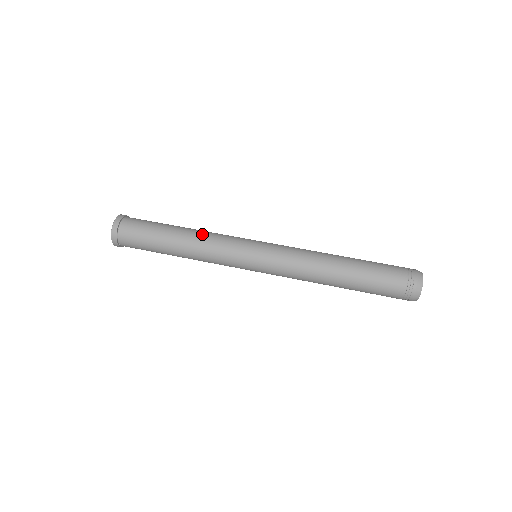
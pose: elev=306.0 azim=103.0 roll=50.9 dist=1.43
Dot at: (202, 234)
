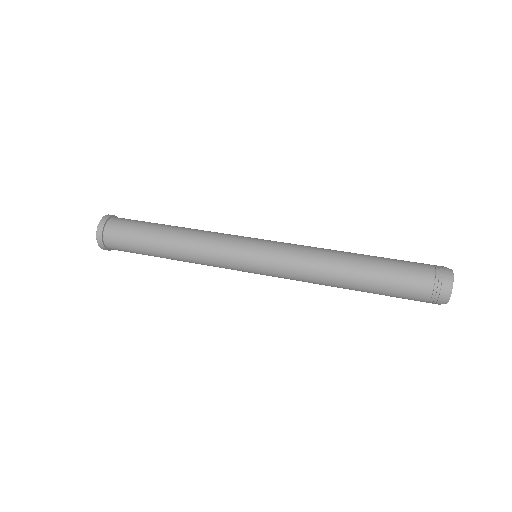
Dot at: (195, 231)
